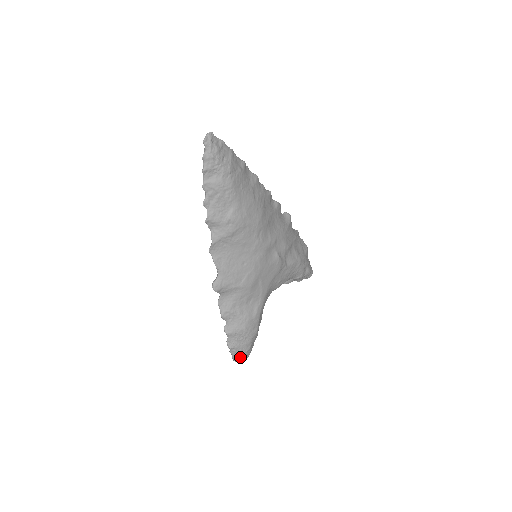
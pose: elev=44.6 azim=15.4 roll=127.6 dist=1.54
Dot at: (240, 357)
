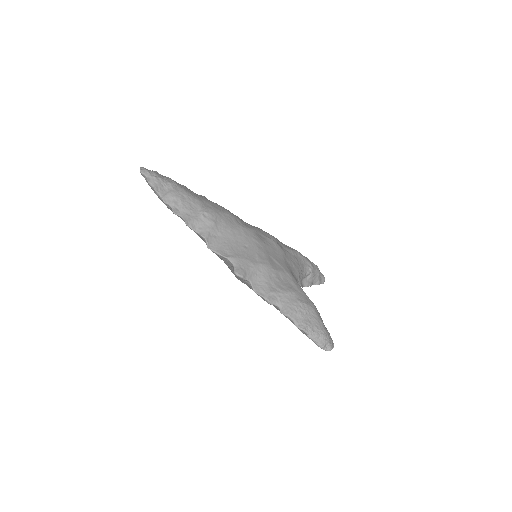
Dot at: (322, 336)
